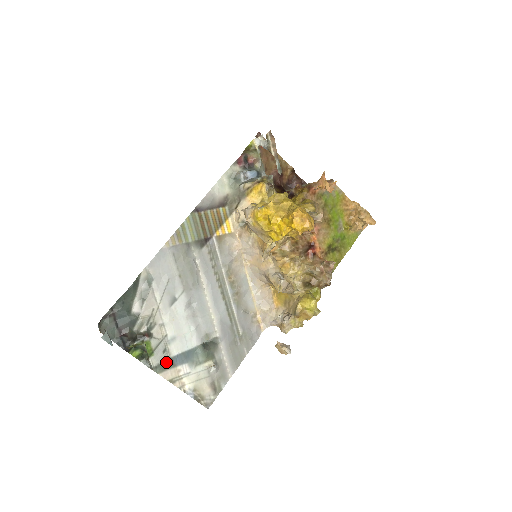
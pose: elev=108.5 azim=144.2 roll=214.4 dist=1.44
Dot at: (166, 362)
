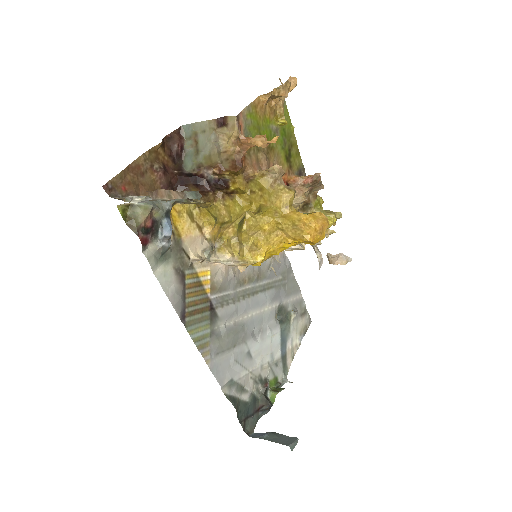
Dot at: (283, 363)
